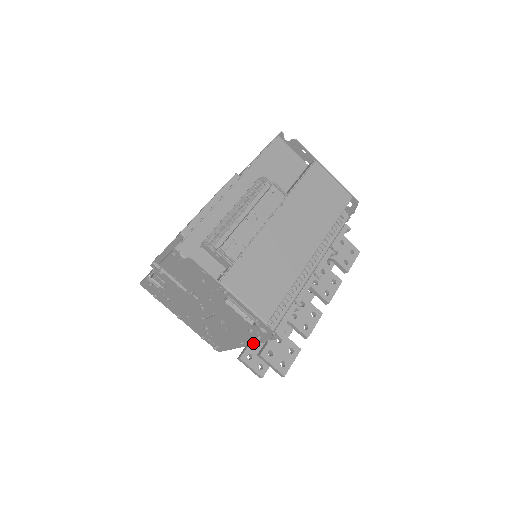
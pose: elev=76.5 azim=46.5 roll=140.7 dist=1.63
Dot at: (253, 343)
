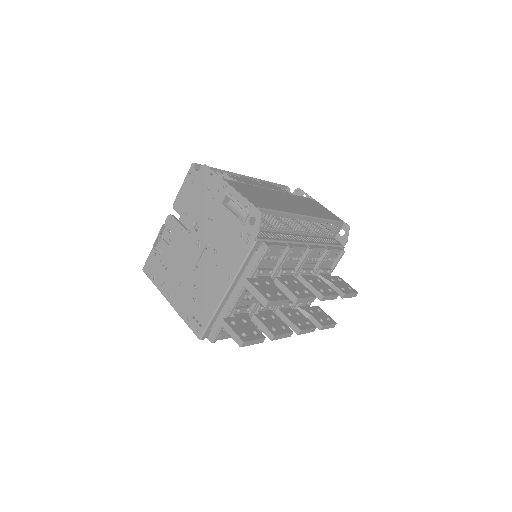
Dot at: (240, 263)
